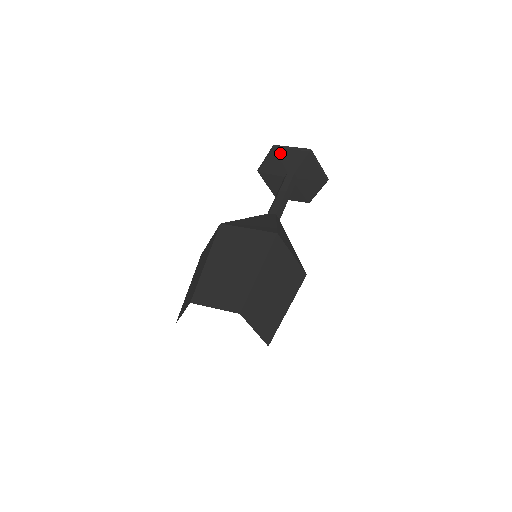
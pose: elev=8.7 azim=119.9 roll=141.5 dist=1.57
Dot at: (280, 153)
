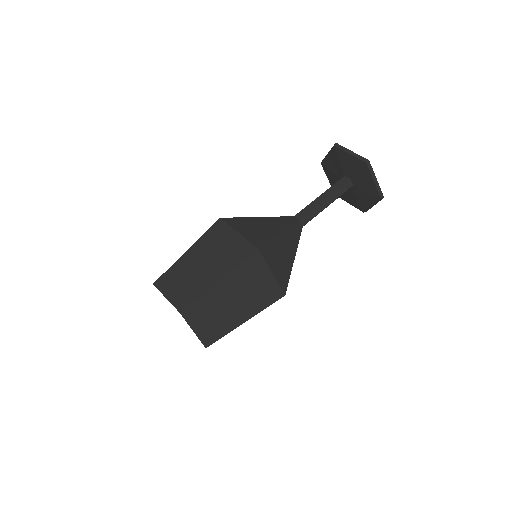
Dot at: (340, 153)
